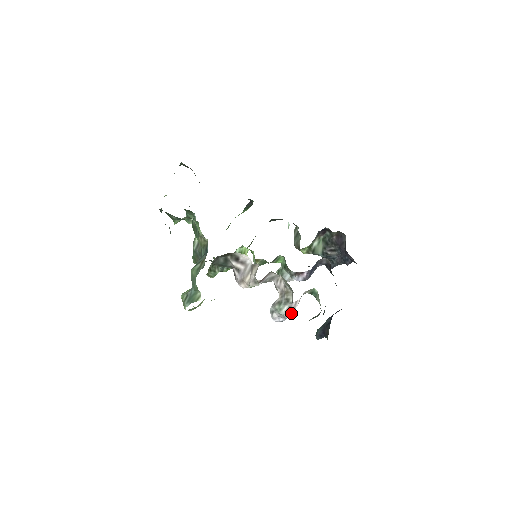
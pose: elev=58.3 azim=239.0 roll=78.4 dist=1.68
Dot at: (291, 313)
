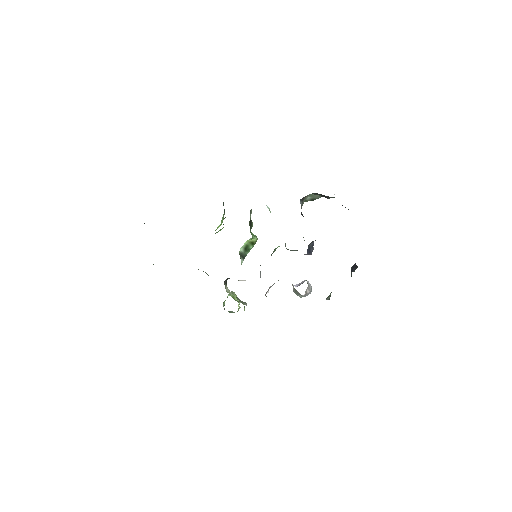
Dot at: (310, 293)
